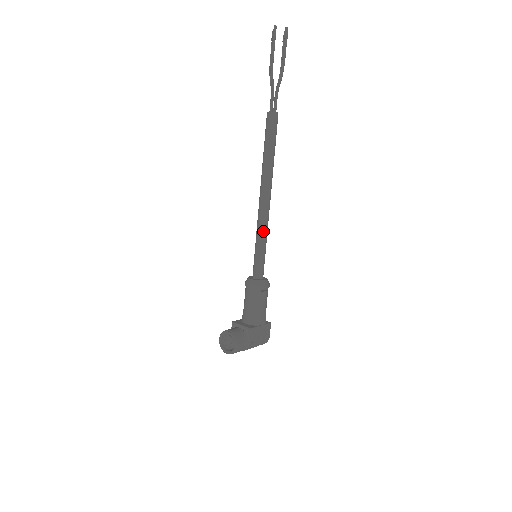
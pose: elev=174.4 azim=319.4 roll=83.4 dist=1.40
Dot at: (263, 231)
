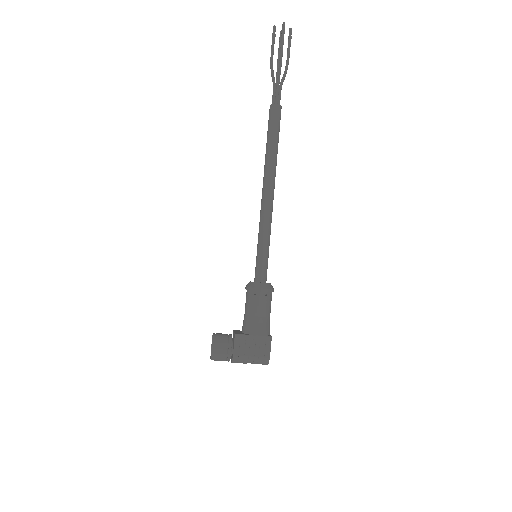
Dot at: (262, 228)
